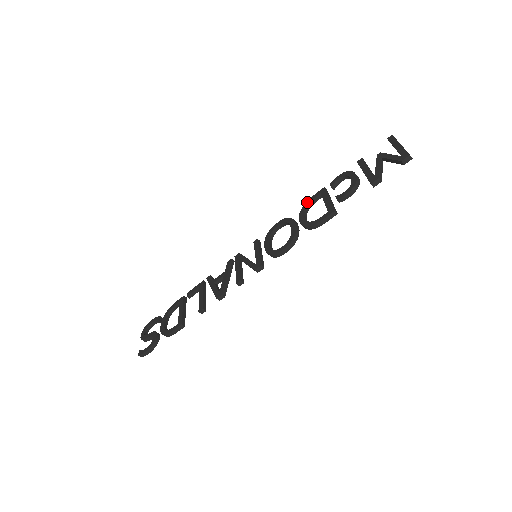
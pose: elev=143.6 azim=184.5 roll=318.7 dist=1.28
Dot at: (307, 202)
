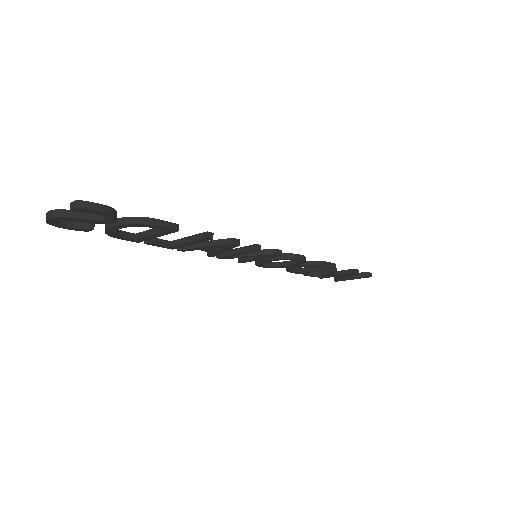
Dot at: occluded
